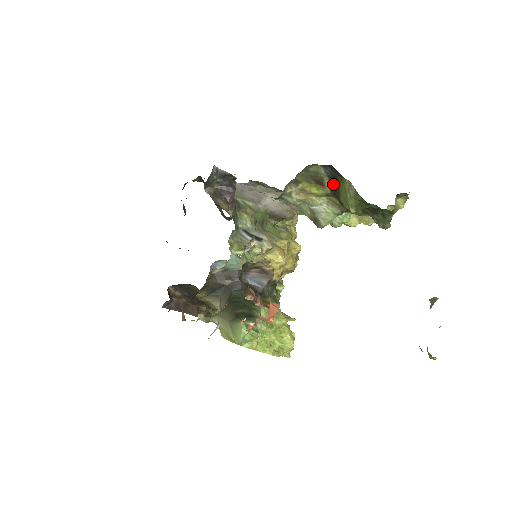
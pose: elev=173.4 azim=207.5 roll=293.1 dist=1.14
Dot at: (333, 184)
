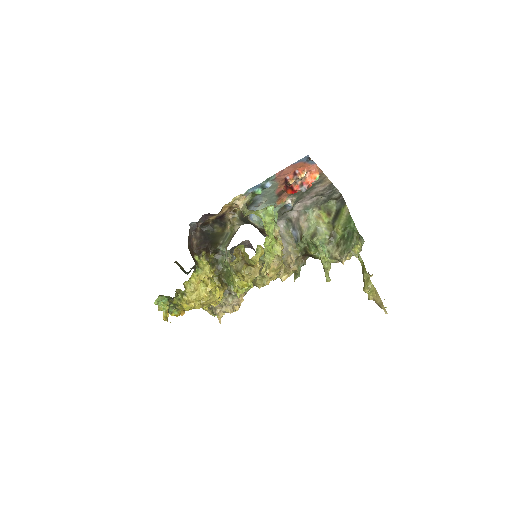
Dot at: (336, 214)
